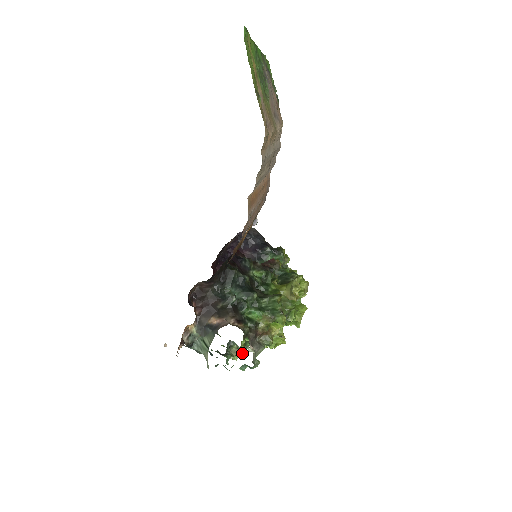
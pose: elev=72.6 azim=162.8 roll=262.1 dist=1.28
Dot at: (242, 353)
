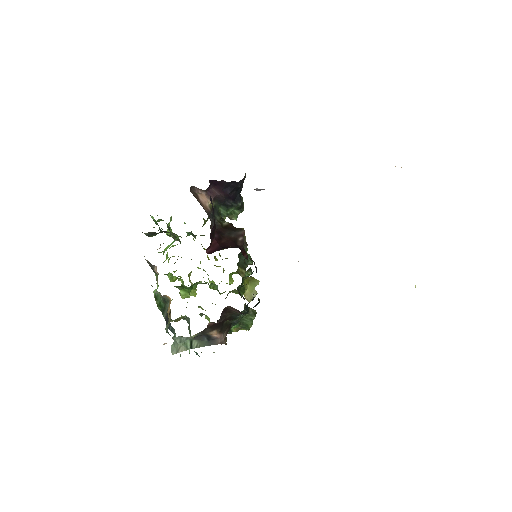
Dot at: occluded
